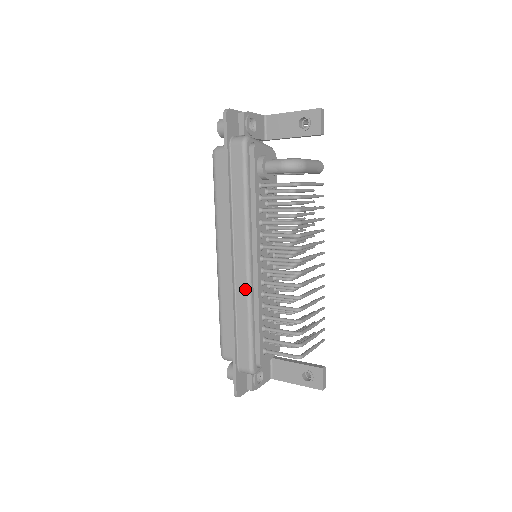
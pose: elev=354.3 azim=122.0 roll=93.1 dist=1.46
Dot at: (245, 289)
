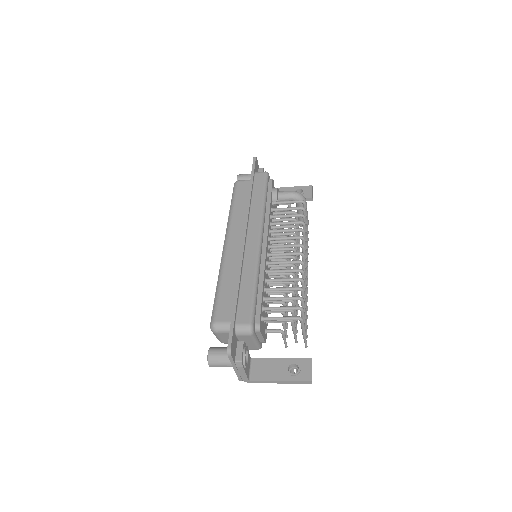
Dot at: (255, 257)
